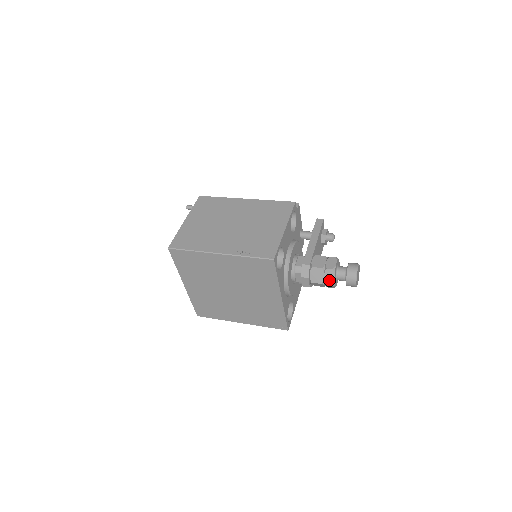
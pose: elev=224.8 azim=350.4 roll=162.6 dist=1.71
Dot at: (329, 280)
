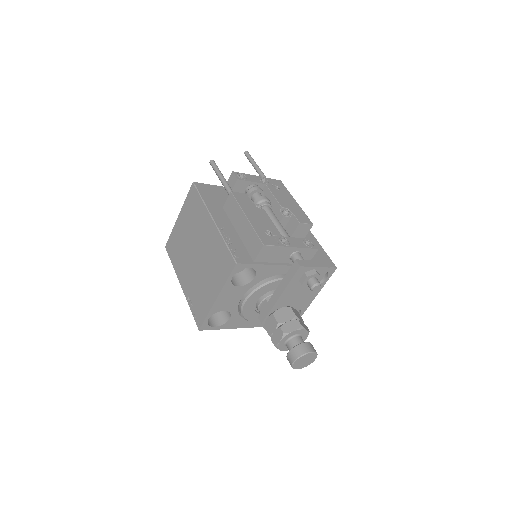
Dot at: occluded
